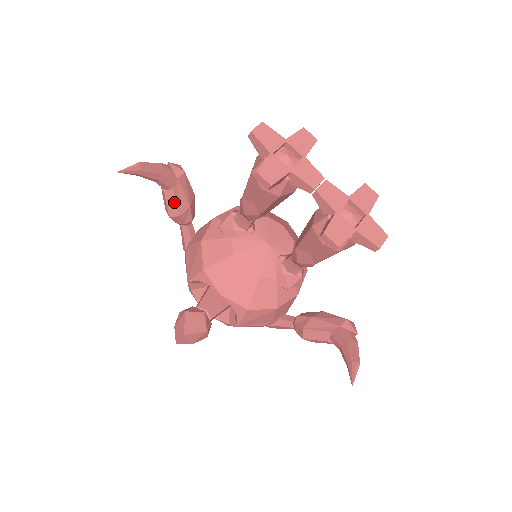
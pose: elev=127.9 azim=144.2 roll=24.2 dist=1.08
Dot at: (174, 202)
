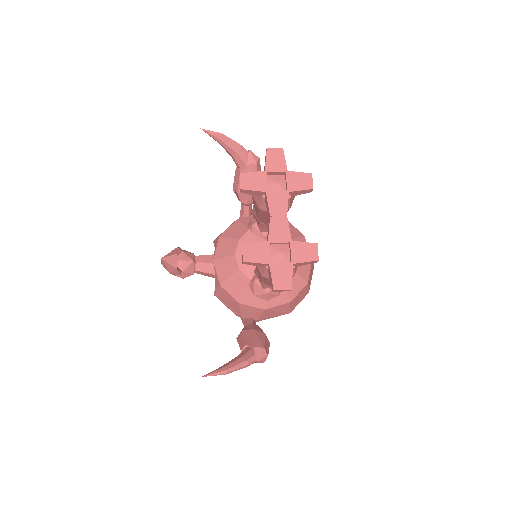
Dot at: (238, 180)
